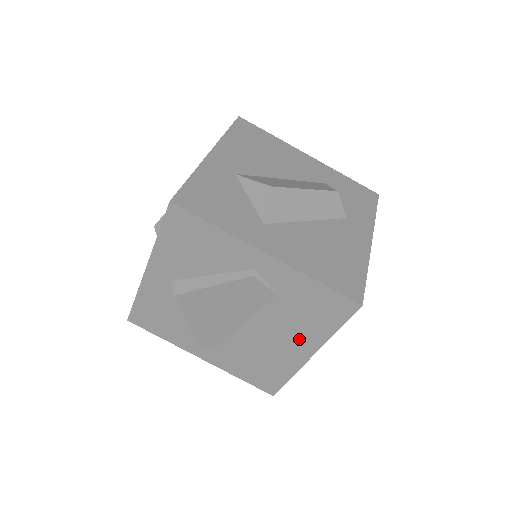
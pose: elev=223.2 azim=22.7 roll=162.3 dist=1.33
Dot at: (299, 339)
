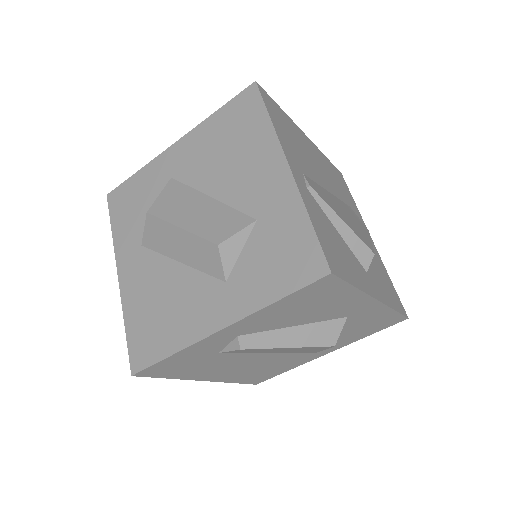
Dot at: occluded
